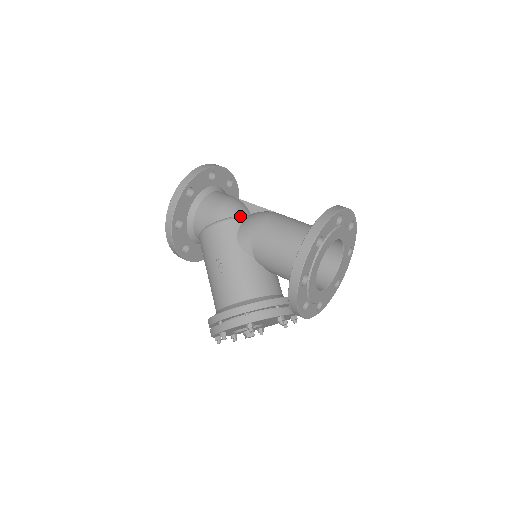
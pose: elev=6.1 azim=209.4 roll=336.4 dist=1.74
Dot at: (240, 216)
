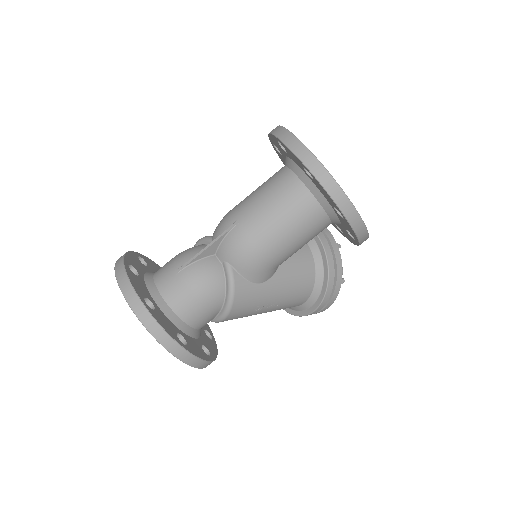
Dot at: (231, 276)
